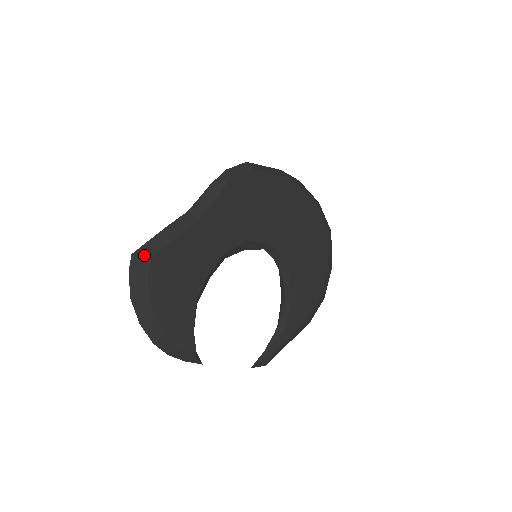
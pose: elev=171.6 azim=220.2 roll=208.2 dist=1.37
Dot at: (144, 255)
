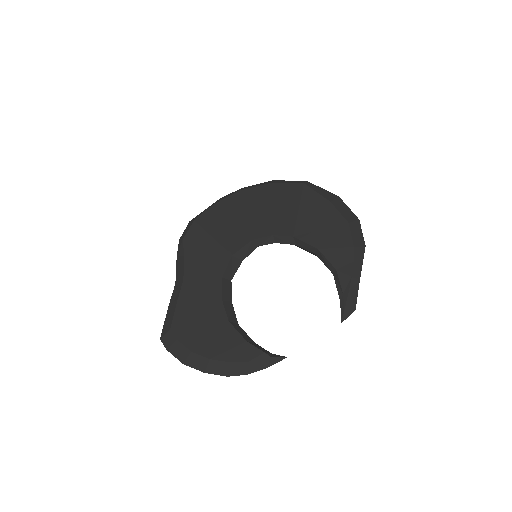
Dot at: (166, 332)
